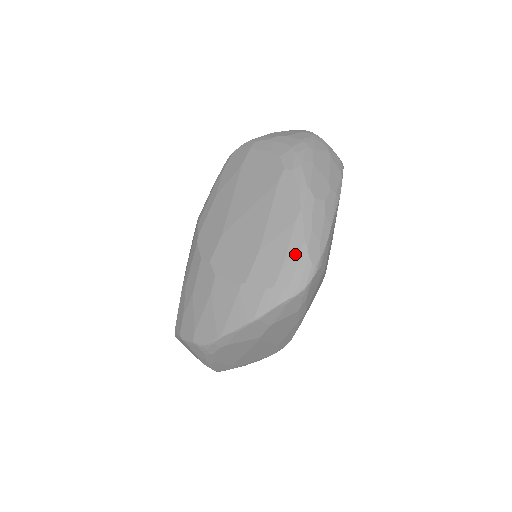
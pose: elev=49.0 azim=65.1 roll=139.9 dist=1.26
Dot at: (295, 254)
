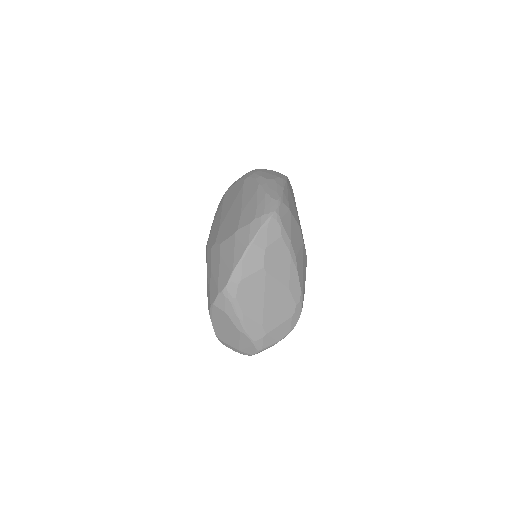
Dot at: (262, 200)
